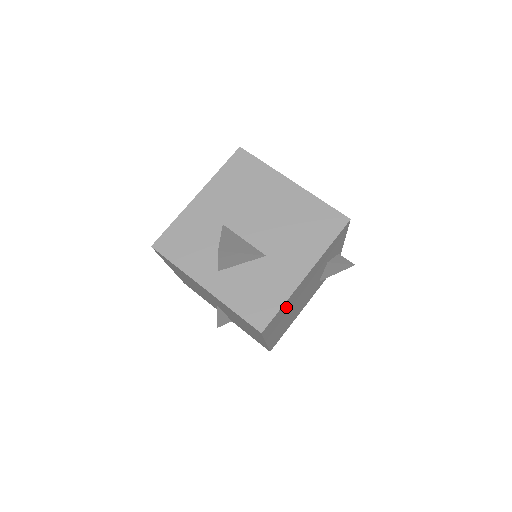
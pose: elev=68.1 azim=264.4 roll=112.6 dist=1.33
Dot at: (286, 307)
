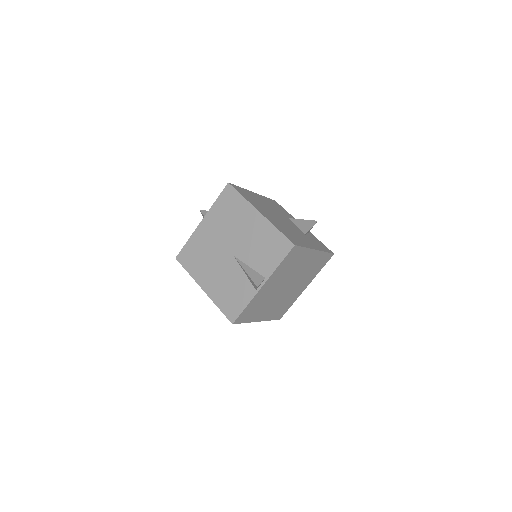
Dot at: (252, 197)
